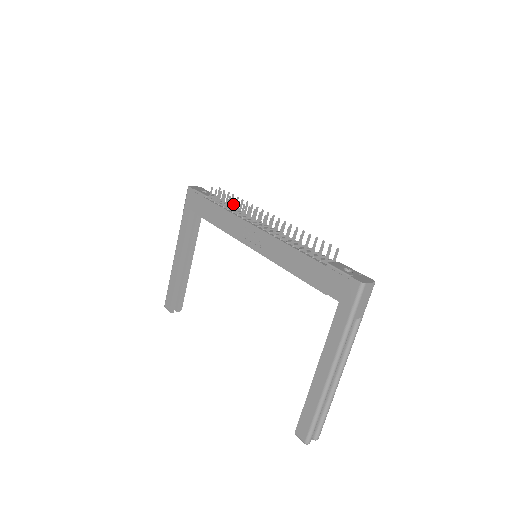
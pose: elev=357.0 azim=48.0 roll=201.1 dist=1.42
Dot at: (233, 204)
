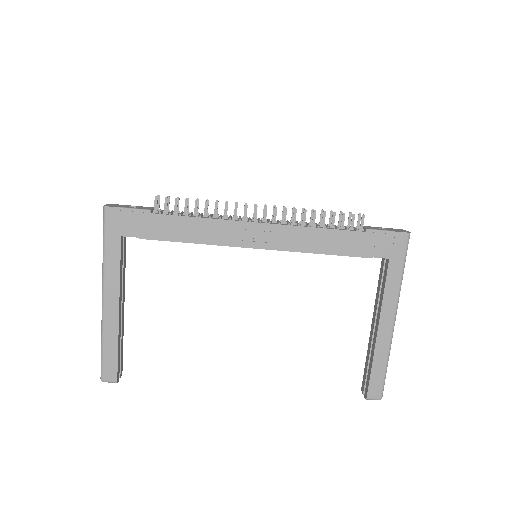
Dot at: (206, 208)
